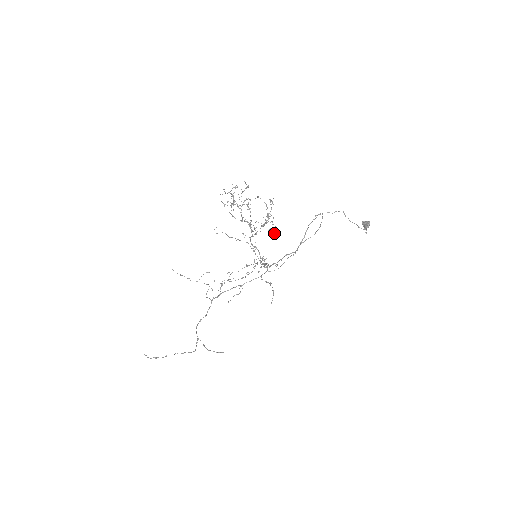
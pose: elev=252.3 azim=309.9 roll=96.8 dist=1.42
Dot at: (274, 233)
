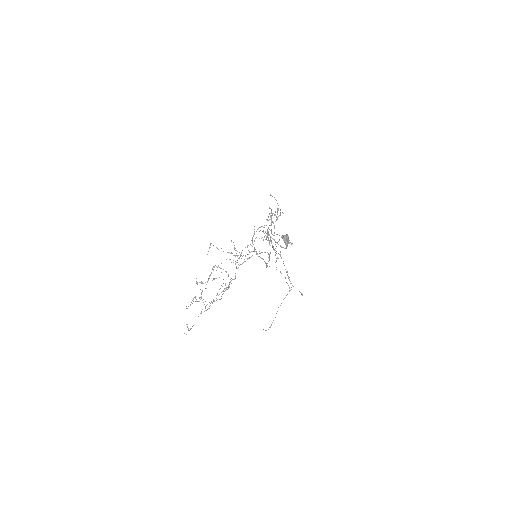
Dot at: occluded
